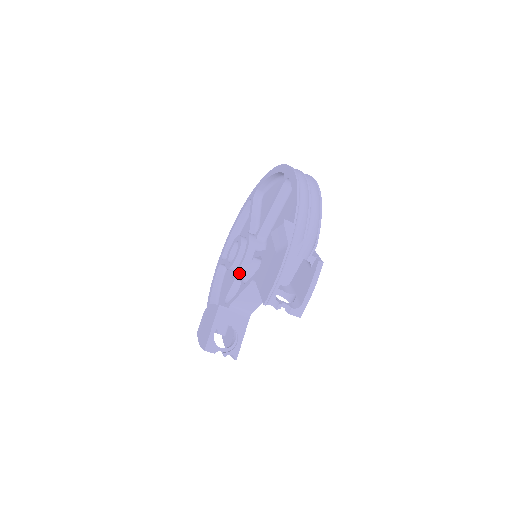
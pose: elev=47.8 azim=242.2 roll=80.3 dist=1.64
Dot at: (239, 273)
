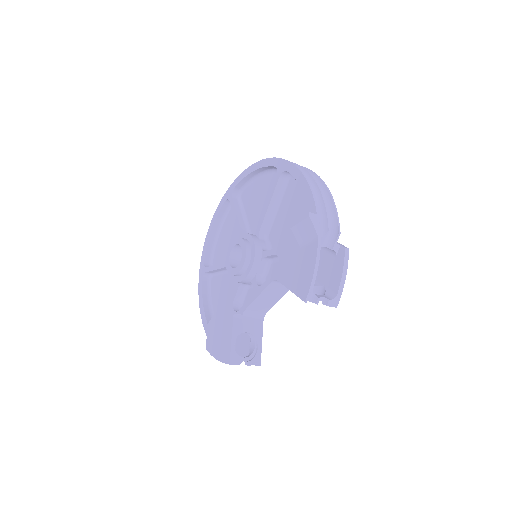
Dot at: (249, 276)
